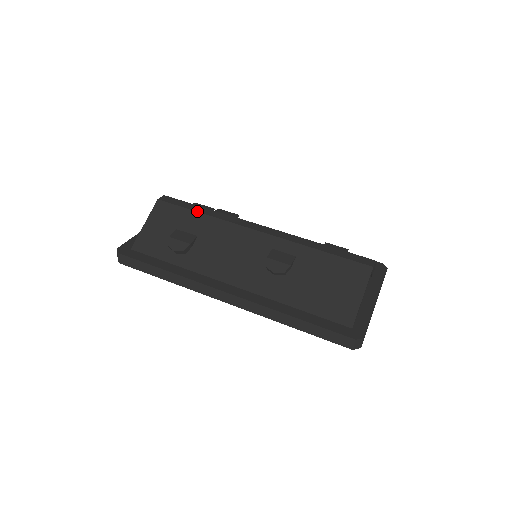
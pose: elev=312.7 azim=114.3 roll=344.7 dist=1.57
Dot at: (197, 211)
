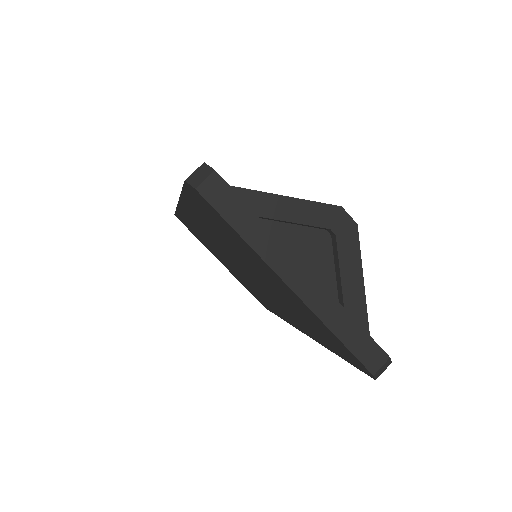
Dot at: occluded
